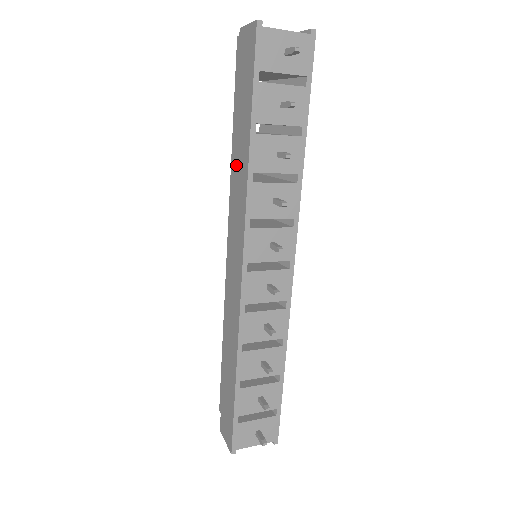
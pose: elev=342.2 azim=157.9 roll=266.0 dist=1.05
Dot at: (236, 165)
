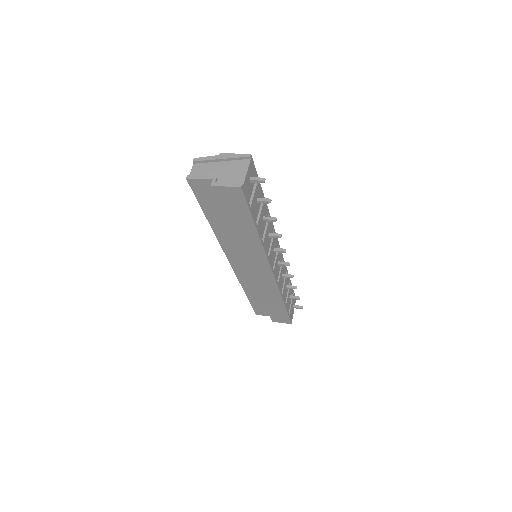
Dot at: (241, 240)
